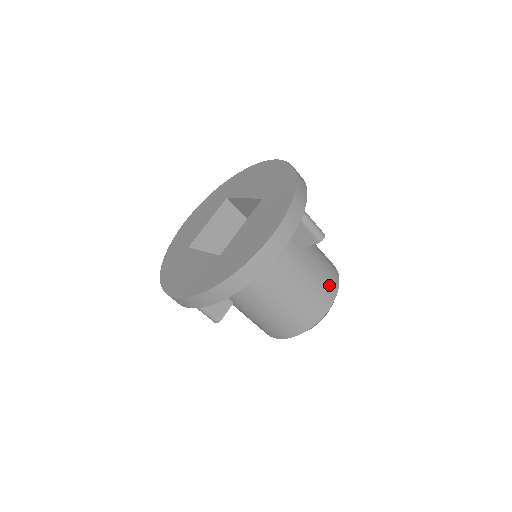
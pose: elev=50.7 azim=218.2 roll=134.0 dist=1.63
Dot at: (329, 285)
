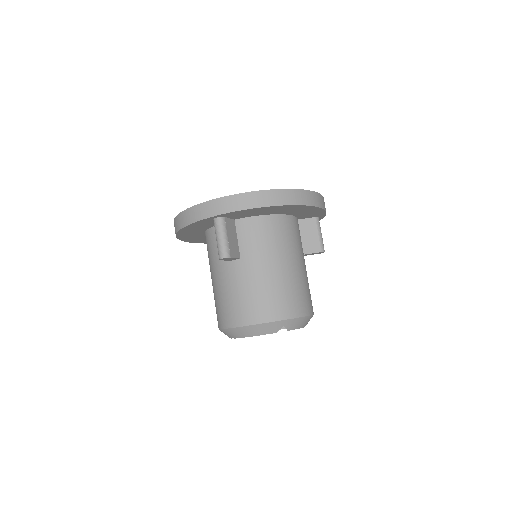
Dot at: (311, 301)
